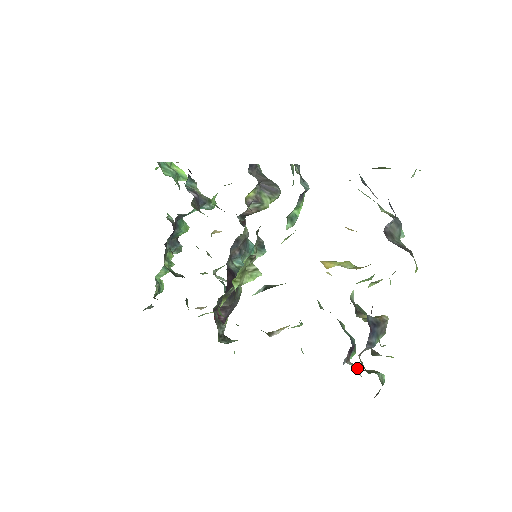
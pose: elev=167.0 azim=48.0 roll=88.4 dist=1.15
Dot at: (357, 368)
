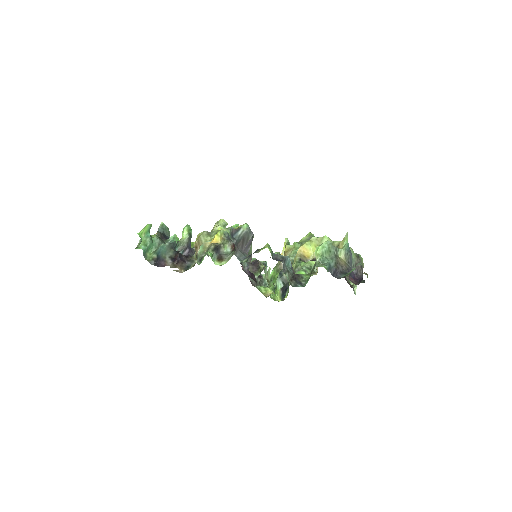
Dot at: occluded
